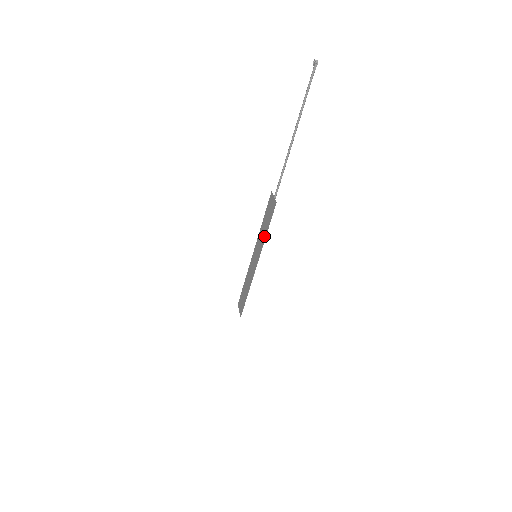
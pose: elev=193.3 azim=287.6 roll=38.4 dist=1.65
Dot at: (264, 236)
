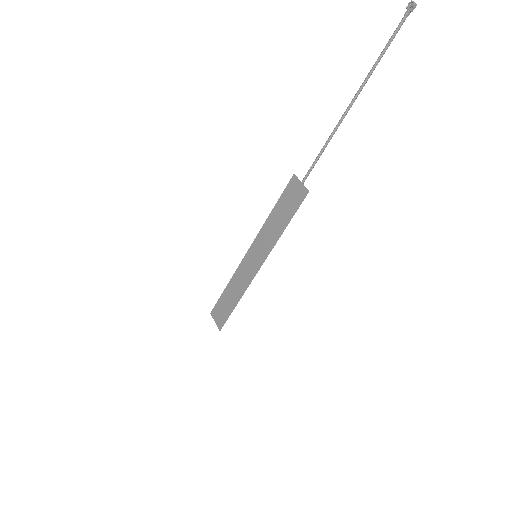
Dot at: (278, 232)
